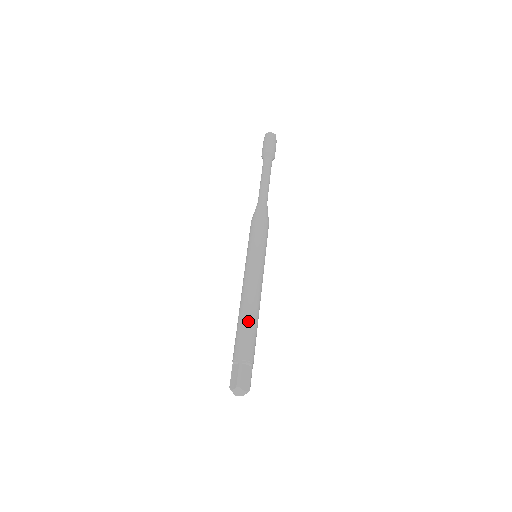
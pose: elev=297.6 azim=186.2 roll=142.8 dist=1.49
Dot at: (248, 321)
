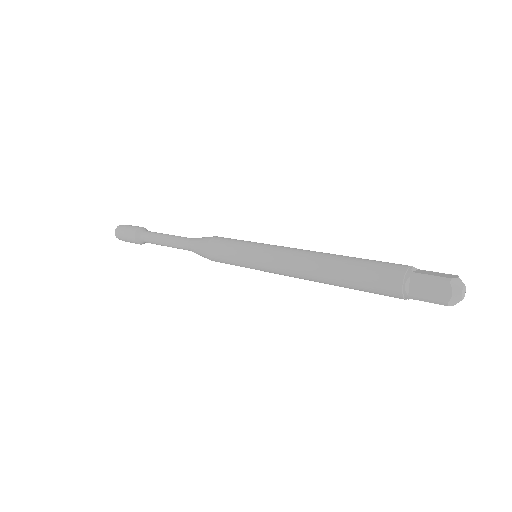
Dot at: occluded
